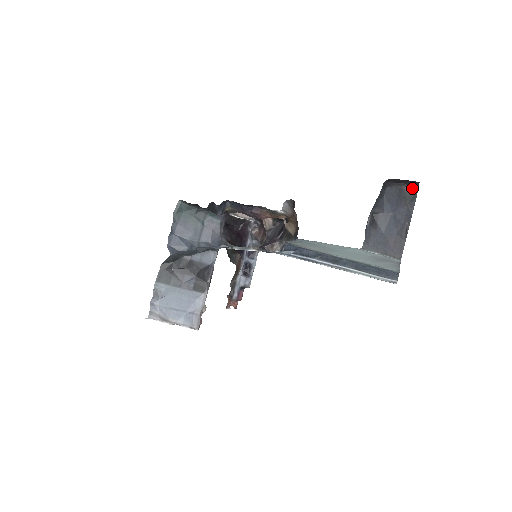
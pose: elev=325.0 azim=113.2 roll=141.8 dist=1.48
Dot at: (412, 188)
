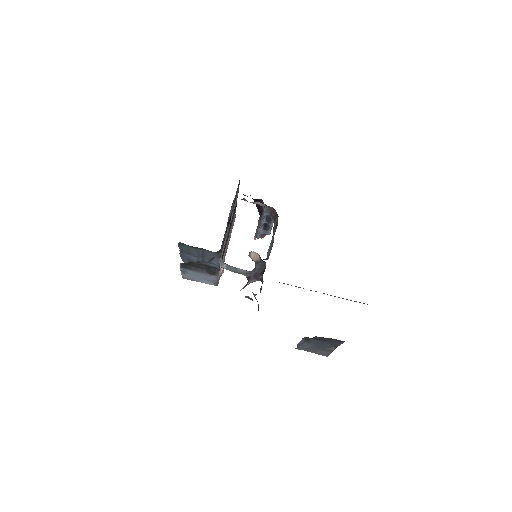
Dot at: occluded
